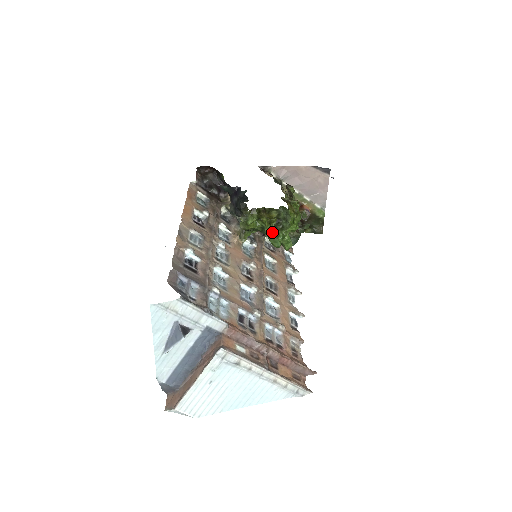
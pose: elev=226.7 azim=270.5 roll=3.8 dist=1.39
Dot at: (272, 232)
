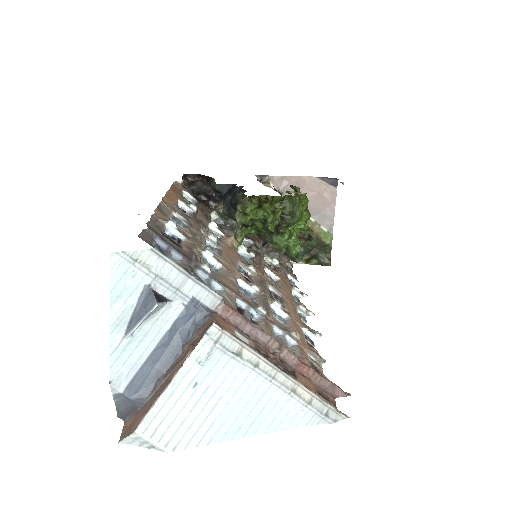
Dot at: (276, 229)
